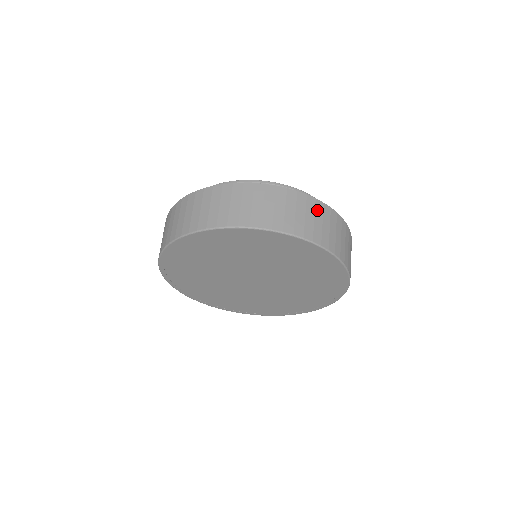
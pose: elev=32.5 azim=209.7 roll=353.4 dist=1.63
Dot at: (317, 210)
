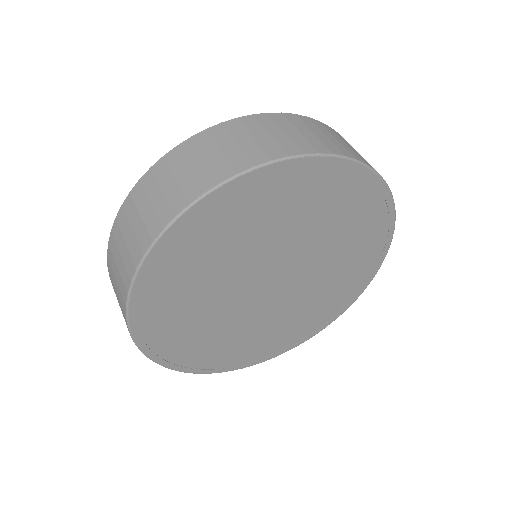
Dot at: (249, 127)
